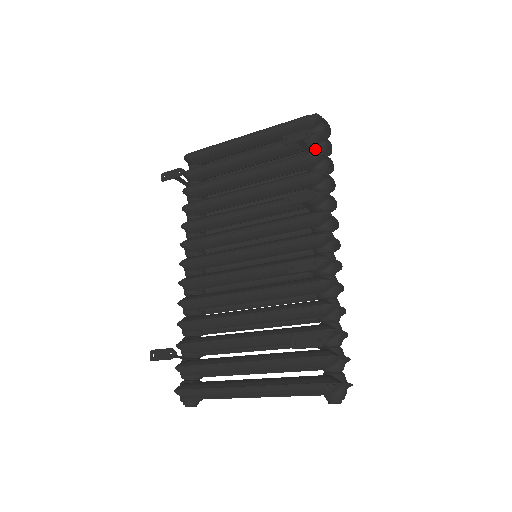
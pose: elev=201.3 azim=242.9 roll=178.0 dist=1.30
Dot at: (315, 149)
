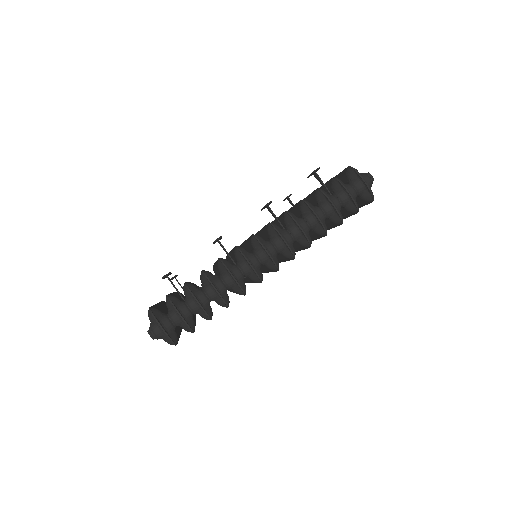
Dot at: (334, 193)
